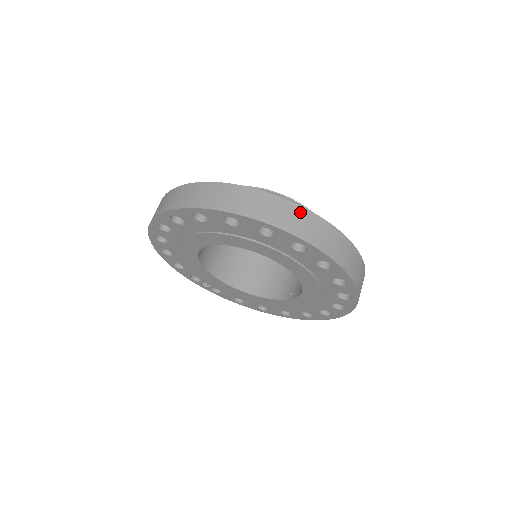
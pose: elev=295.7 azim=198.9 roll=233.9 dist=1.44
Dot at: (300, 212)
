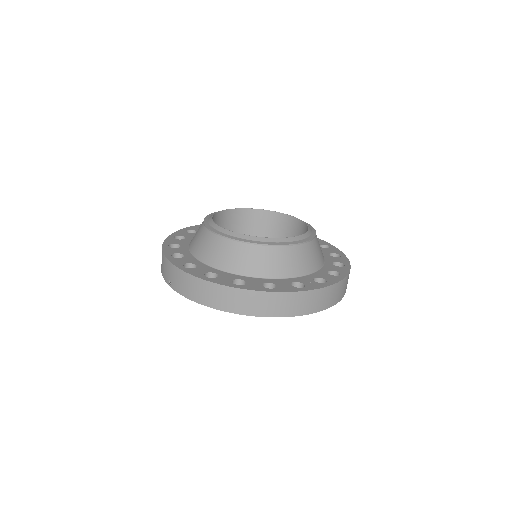
Dot at: (291, 297)
